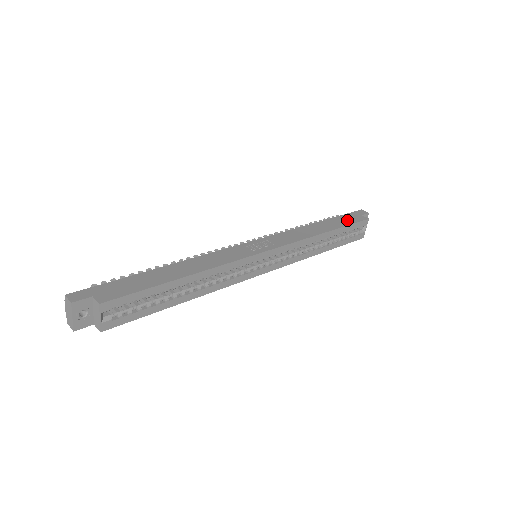
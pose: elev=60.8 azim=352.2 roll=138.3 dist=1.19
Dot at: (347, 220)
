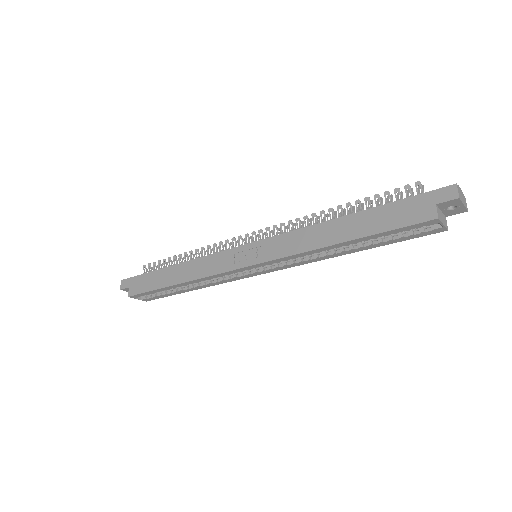
Dot at: (393, 217)
